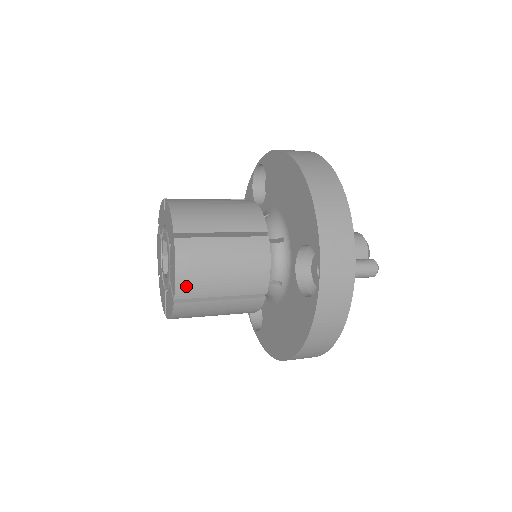
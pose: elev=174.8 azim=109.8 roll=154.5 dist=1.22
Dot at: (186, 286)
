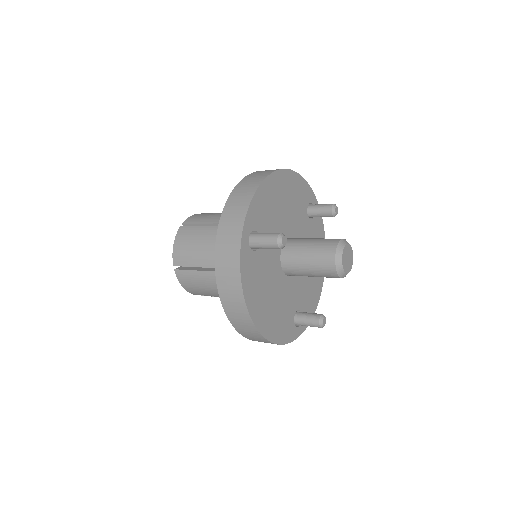
Dot at: (178, 256)
